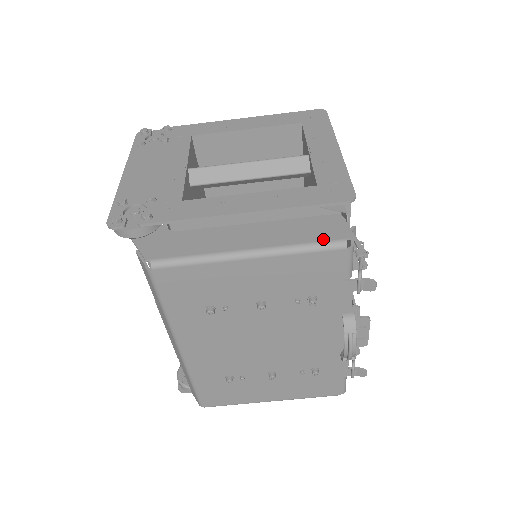
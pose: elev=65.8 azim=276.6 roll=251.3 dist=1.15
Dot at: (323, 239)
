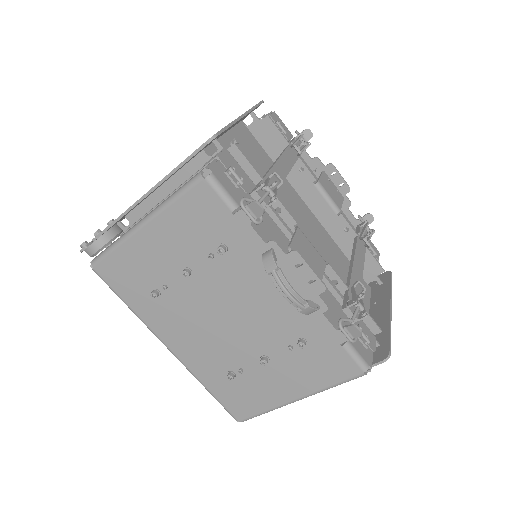
Dot at: occluded
